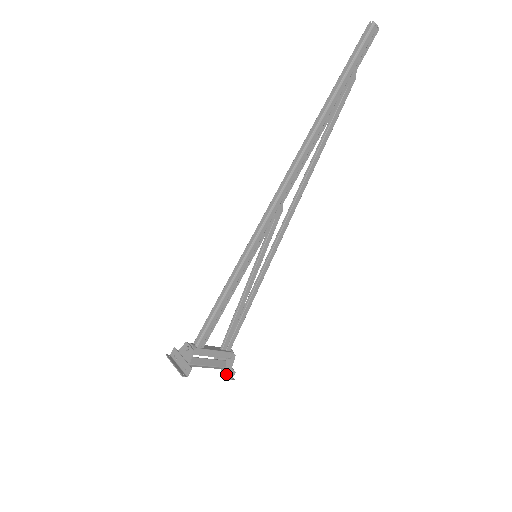
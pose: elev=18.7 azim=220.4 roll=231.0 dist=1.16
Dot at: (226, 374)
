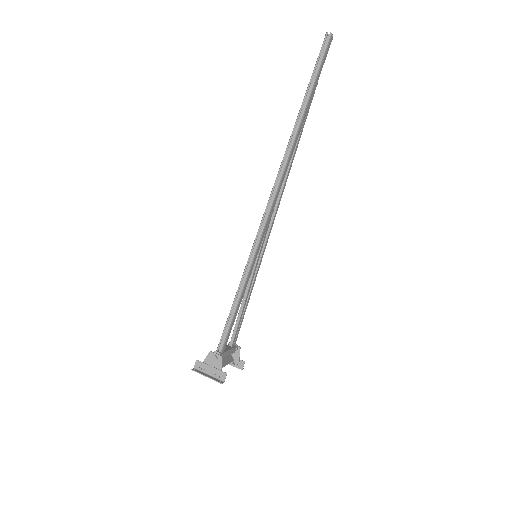
Dot at: (236, 366)
